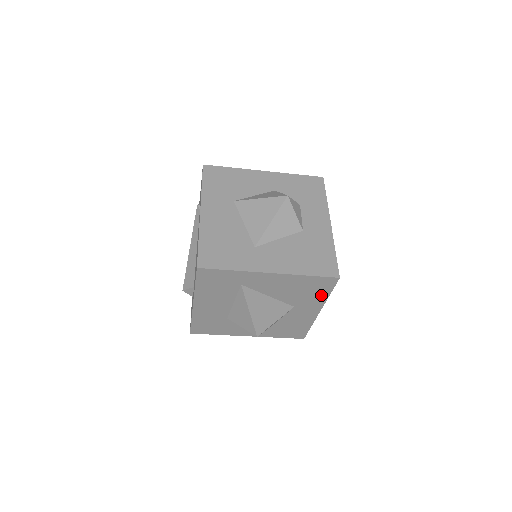
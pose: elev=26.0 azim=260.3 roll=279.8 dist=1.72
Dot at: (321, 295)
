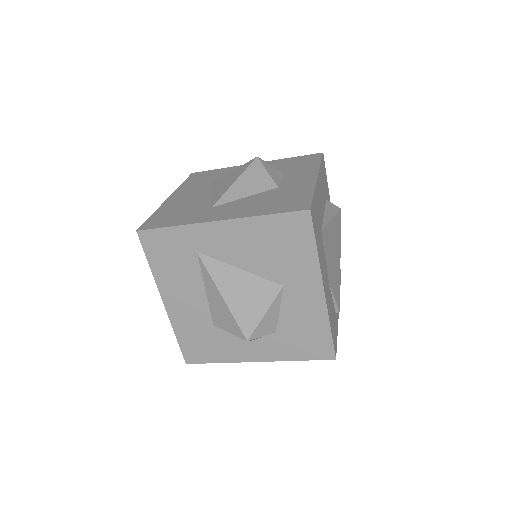
Dot at: (306, 253)
